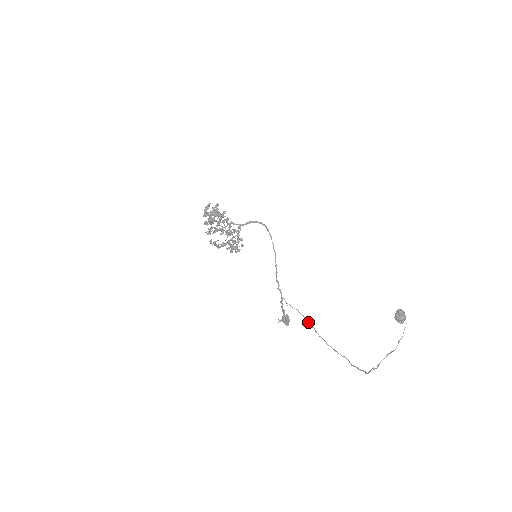
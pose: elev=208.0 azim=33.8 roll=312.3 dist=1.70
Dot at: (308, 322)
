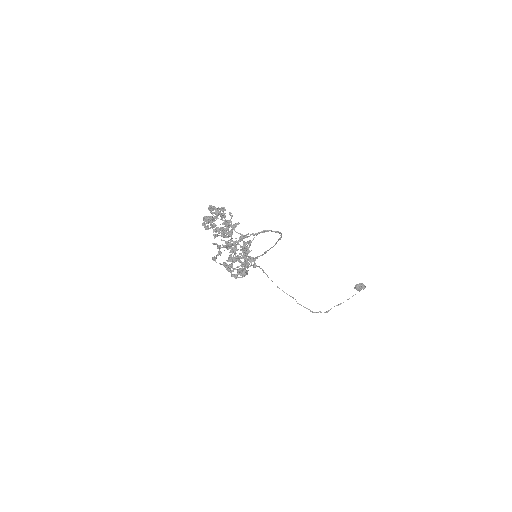
Dot at: (263, 271)
